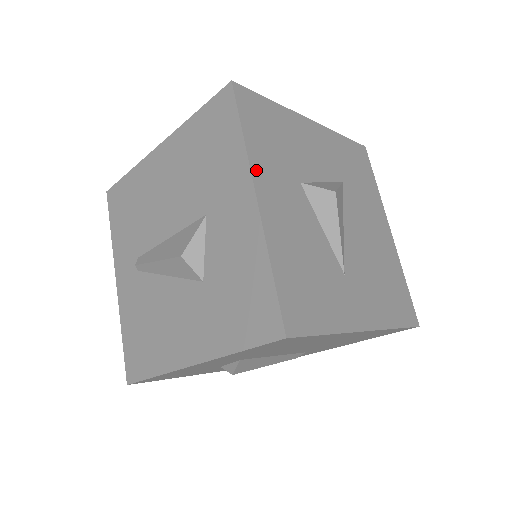
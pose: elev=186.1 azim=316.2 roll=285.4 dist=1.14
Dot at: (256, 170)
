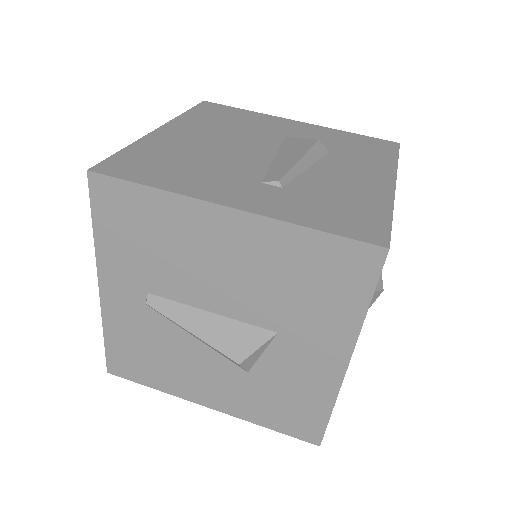
Dot at: (358, 336)
